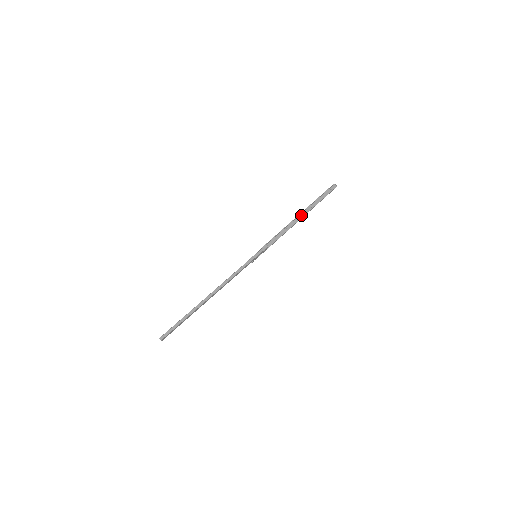
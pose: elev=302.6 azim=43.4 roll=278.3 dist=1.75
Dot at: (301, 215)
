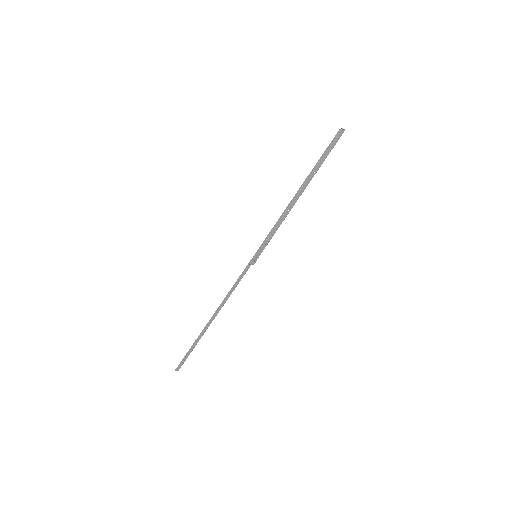
Dot at: (303, 187)
